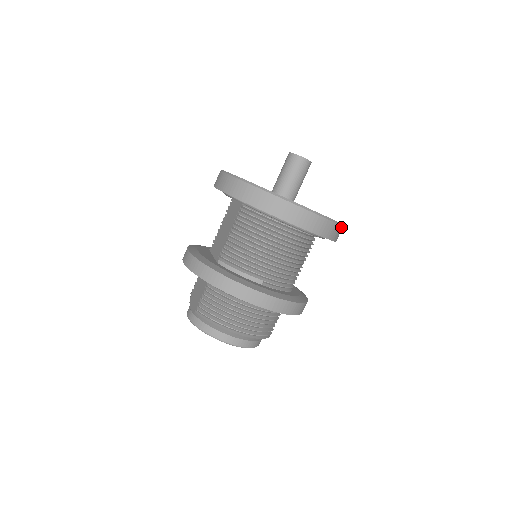
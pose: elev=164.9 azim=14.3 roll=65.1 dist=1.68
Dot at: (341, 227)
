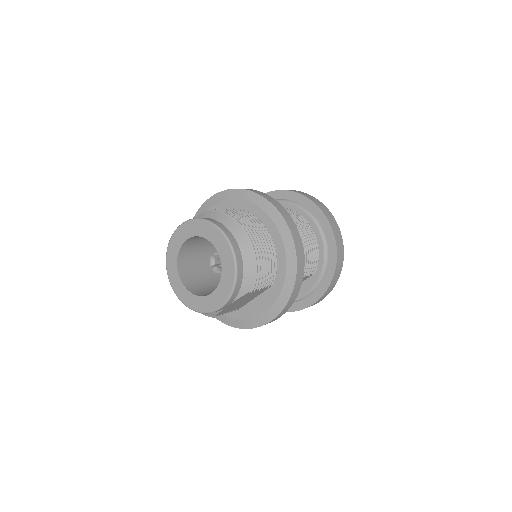
Dot at: (340, 272)
